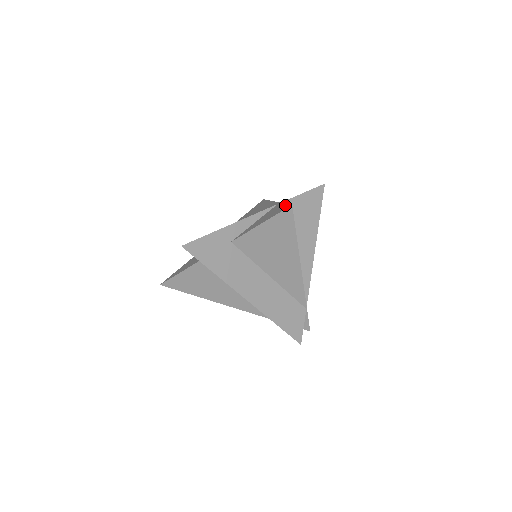
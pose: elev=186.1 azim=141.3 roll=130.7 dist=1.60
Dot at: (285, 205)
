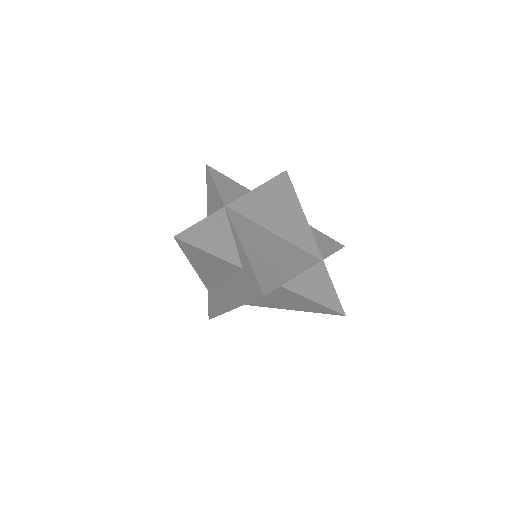
Dot at: (336, 296)
